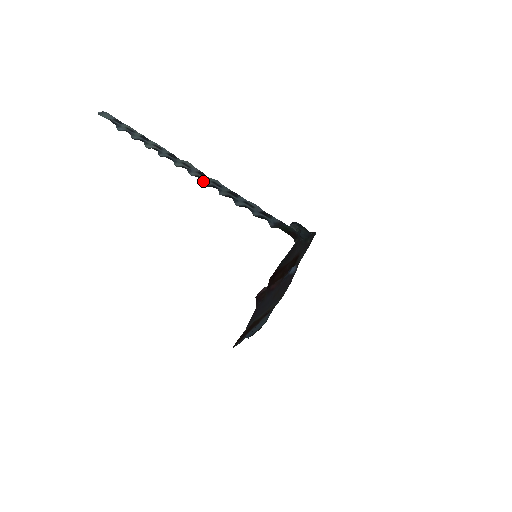
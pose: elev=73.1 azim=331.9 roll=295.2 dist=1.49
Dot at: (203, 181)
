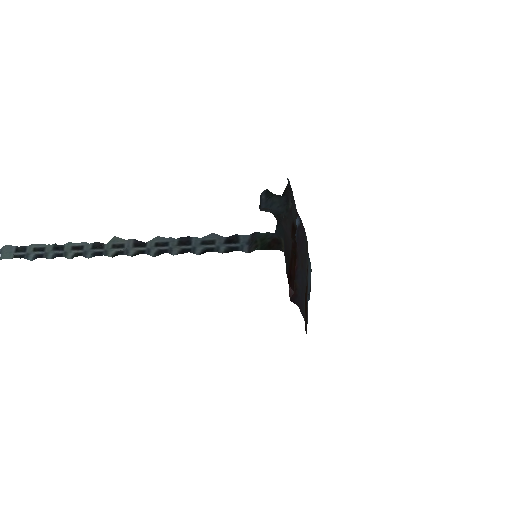
Dot at: (148, 254)
